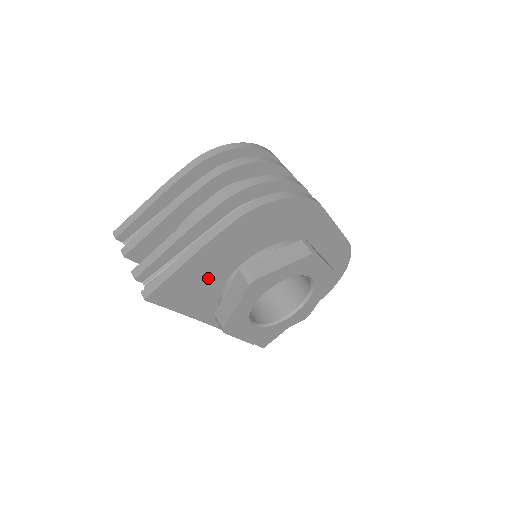
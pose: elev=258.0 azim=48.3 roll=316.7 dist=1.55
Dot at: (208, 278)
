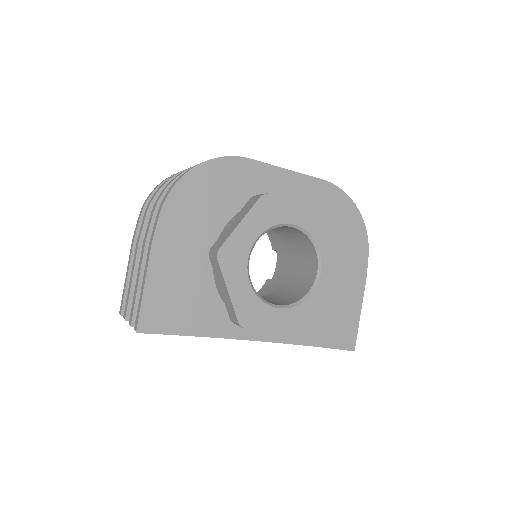
Dot at: (189, 283)
